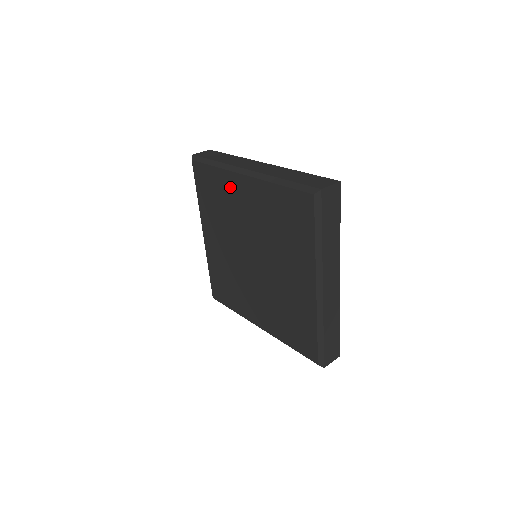
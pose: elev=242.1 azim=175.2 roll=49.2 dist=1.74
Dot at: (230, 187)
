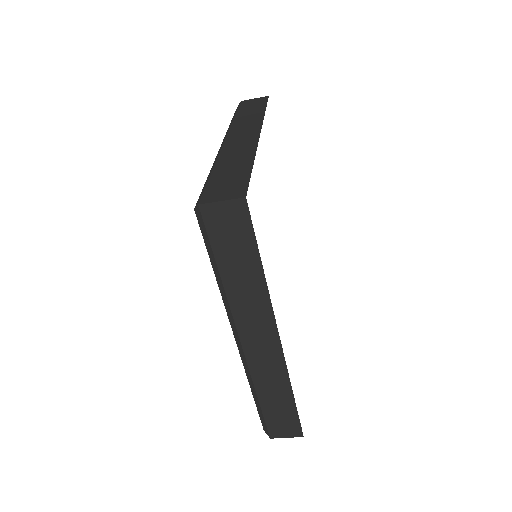
Dot at: occluded
